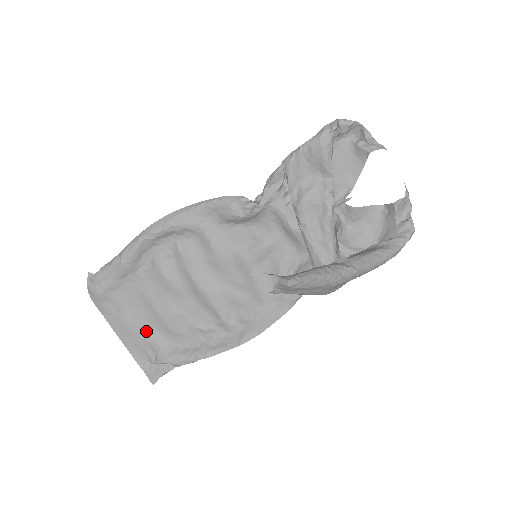
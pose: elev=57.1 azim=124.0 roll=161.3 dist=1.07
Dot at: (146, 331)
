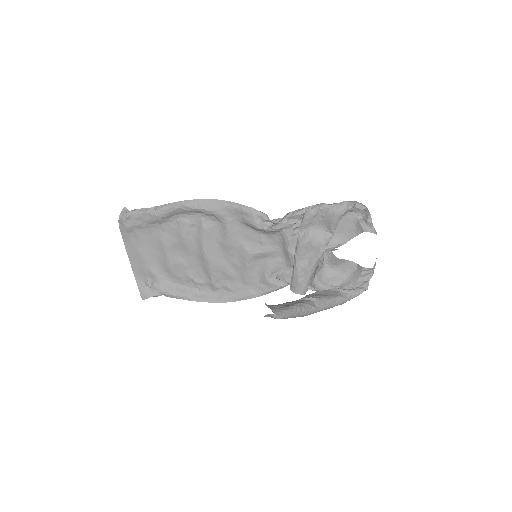
Dot at: (152, 264)
